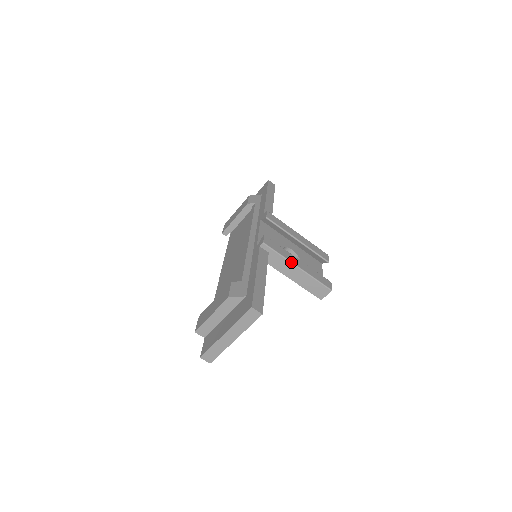
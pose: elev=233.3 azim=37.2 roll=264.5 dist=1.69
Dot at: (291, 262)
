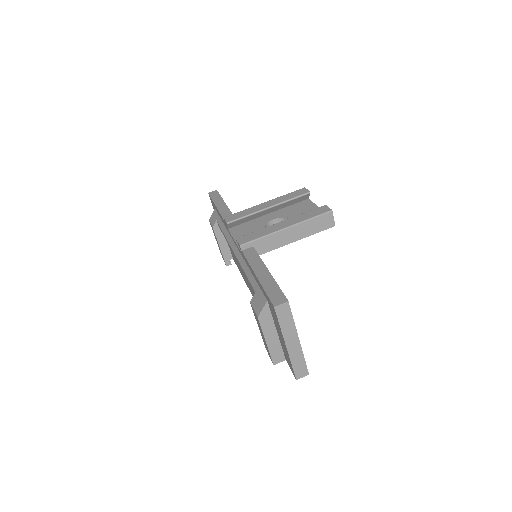
Dot at: (277, 232)
